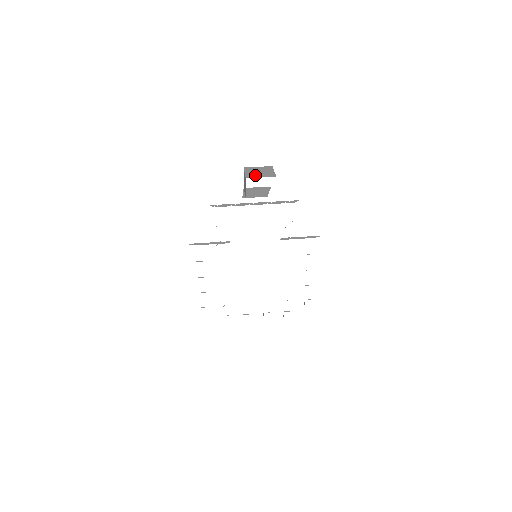
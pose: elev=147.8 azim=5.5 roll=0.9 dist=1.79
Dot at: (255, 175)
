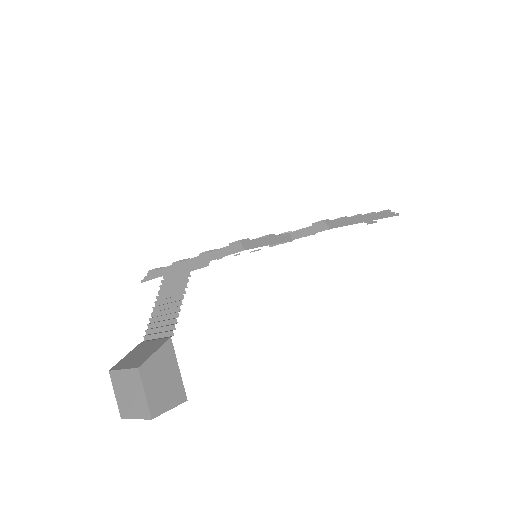
Dot at: (127, 410)
